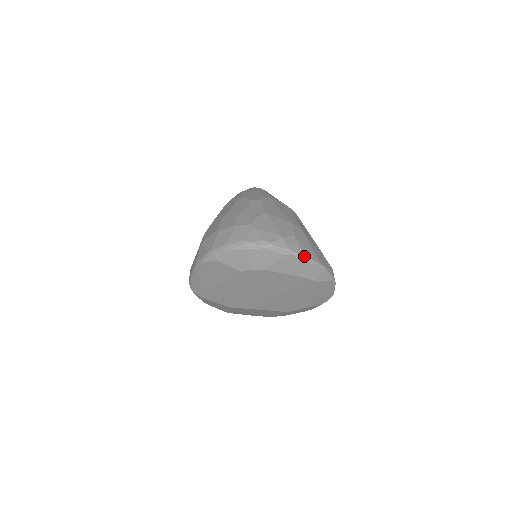
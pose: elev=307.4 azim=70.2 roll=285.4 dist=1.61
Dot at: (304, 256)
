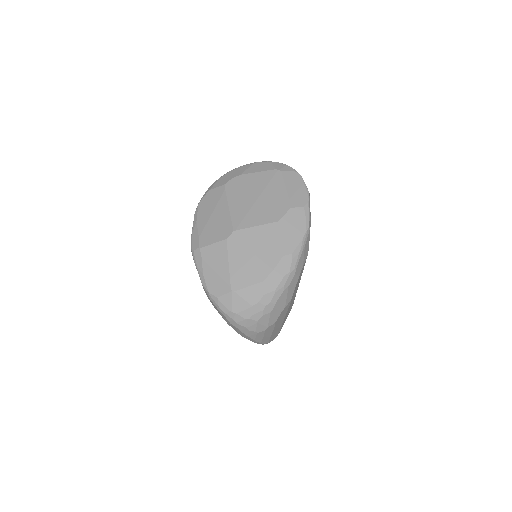
Dot at: (266, 161)
